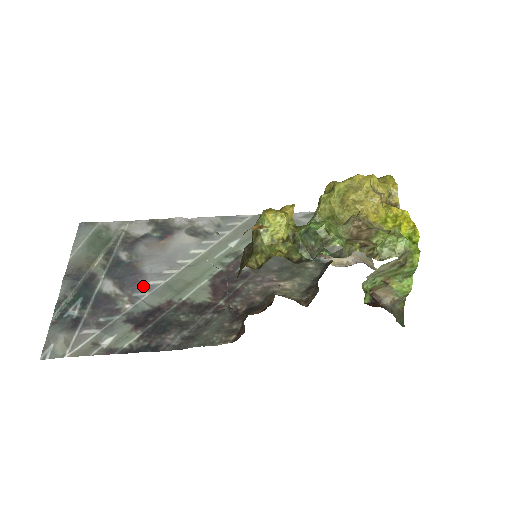
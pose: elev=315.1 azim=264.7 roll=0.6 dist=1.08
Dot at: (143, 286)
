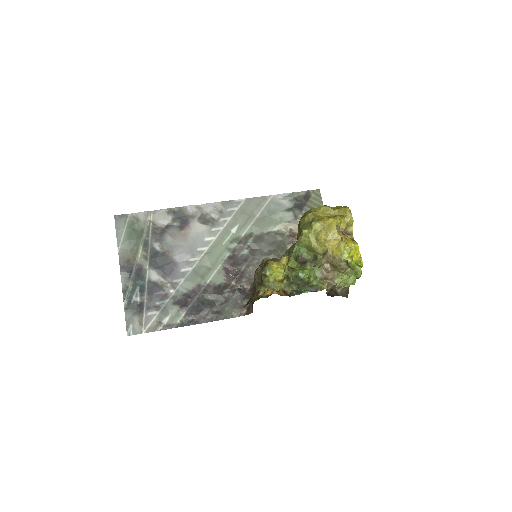
Dot at: (178, 274)
